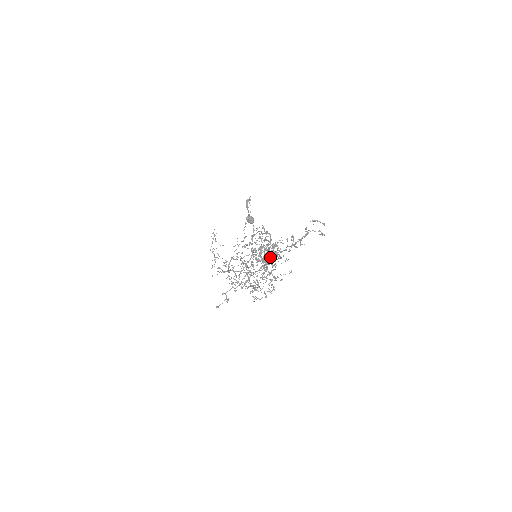
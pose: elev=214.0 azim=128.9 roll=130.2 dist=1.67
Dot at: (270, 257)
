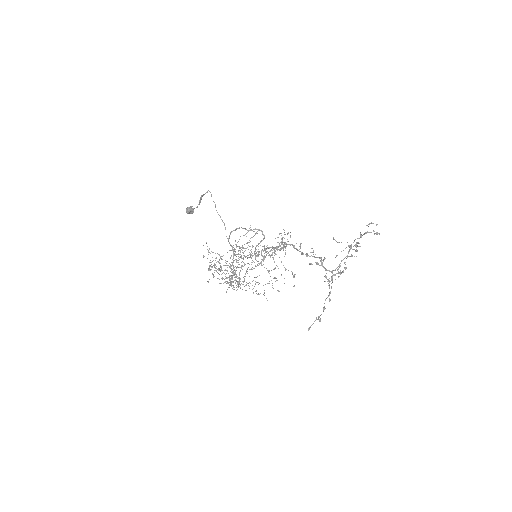
Dot at: (346, 268)
